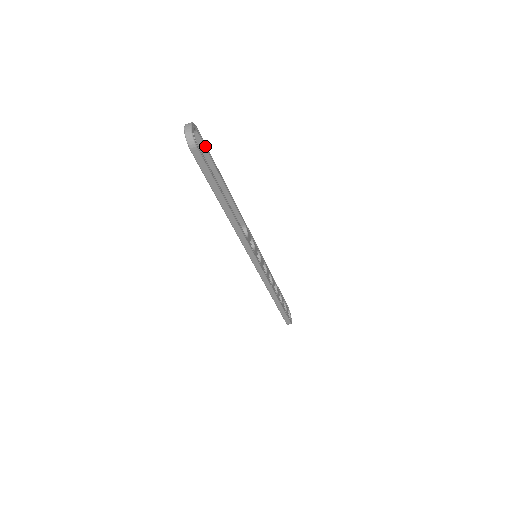
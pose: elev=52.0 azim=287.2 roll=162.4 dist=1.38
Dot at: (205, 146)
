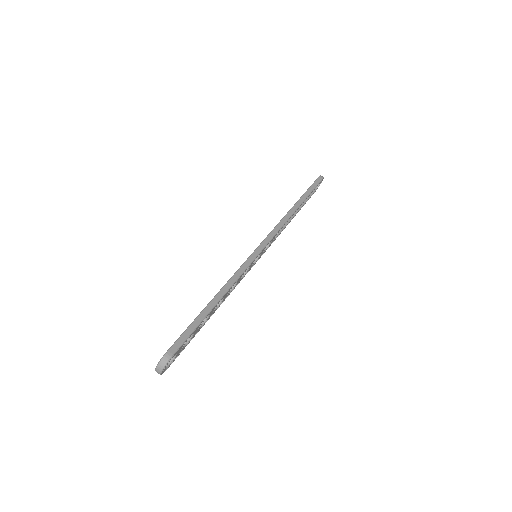
Dot at: occluded
